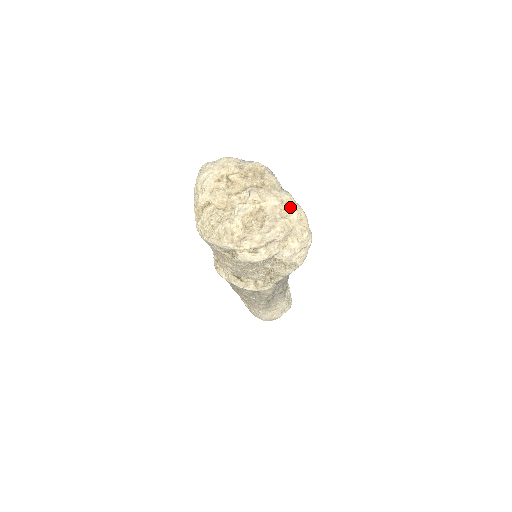
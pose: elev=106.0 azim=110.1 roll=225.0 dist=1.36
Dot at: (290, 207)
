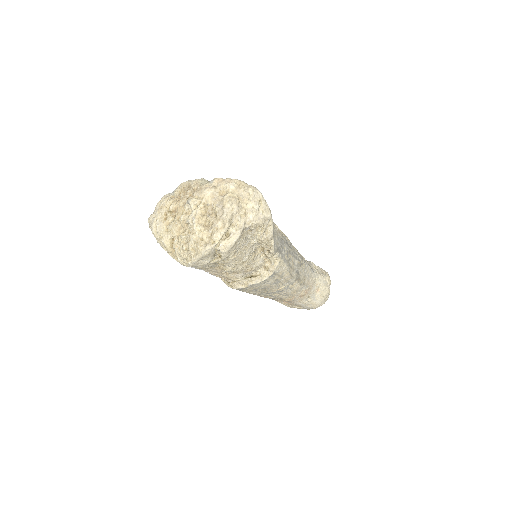
Dot at: (223, 185)
